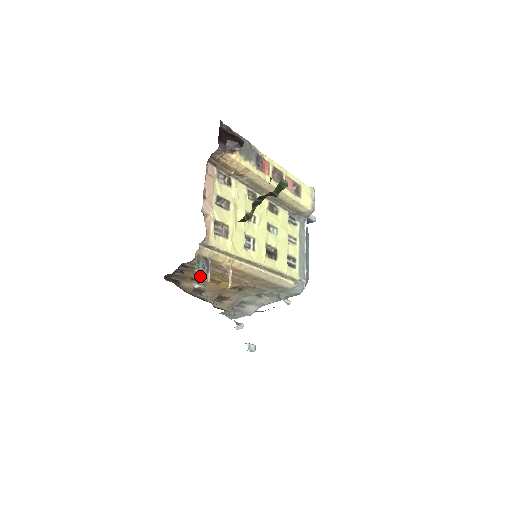
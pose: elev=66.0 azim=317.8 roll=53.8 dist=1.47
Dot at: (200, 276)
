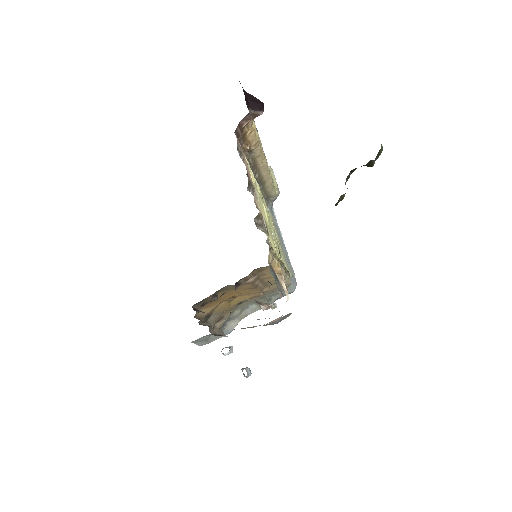
Dot at: (279, 291)
